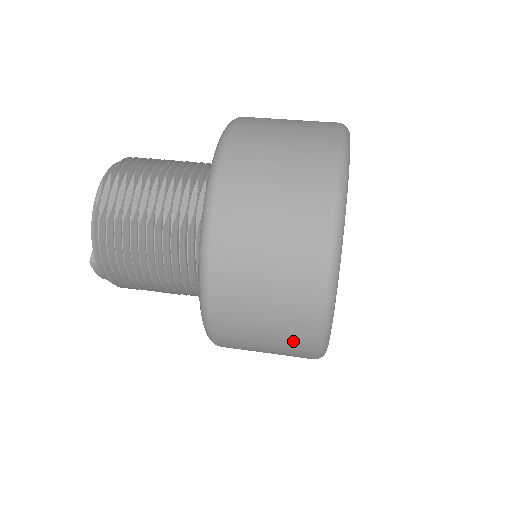
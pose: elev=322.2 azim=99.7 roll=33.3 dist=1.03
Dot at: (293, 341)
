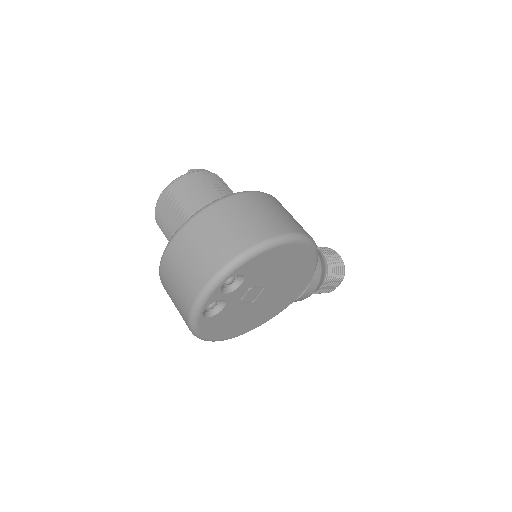
Dot at: occluded
